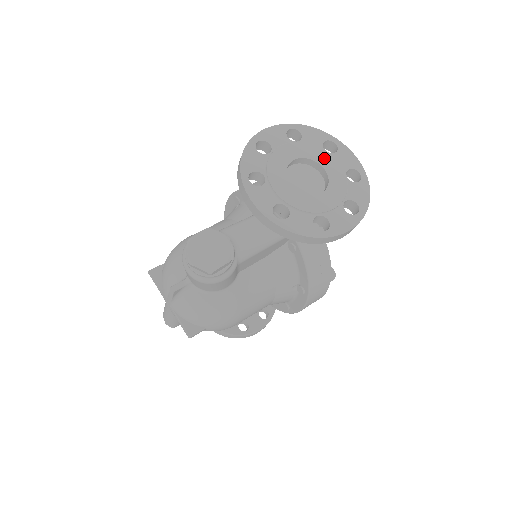
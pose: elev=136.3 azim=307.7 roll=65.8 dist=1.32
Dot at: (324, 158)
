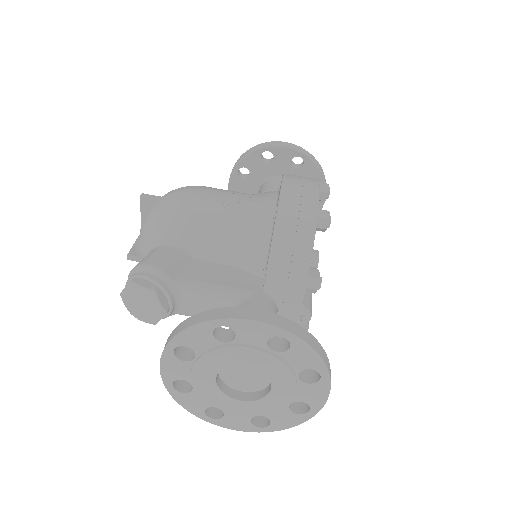
Dot at: (284, 382)
